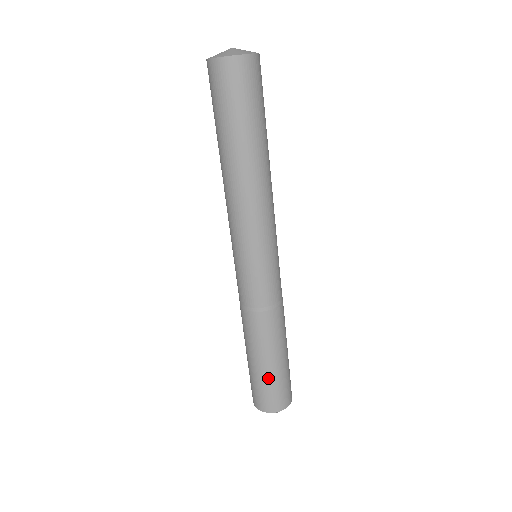
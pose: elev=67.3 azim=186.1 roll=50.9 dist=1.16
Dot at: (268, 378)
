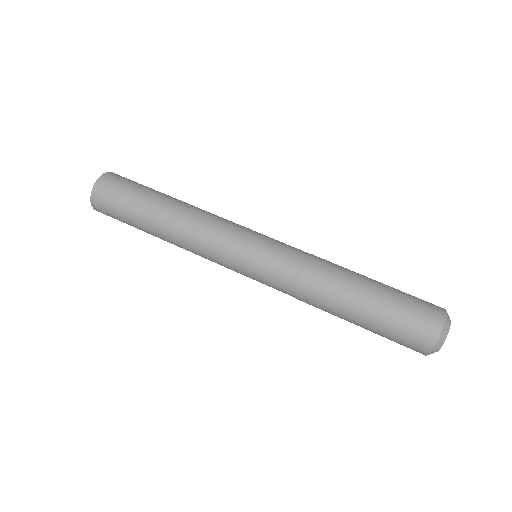
Dot at: (393, 295)
